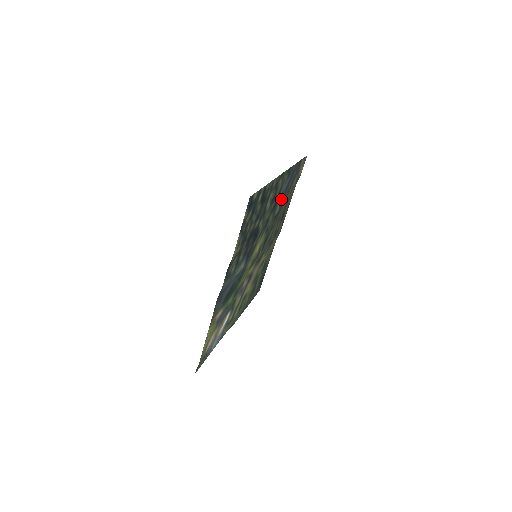
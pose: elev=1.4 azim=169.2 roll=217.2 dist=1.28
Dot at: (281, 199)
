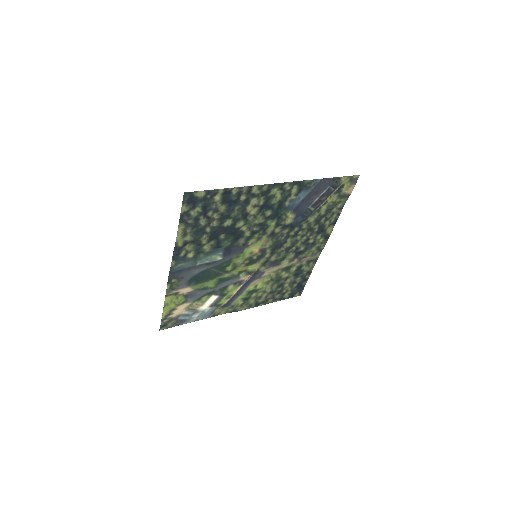
Dot at: (295, 210)
